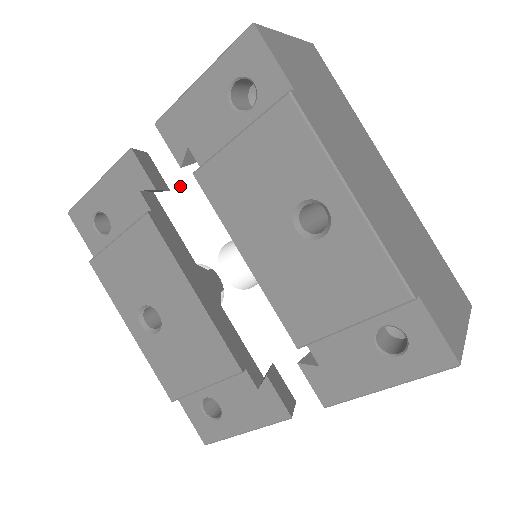
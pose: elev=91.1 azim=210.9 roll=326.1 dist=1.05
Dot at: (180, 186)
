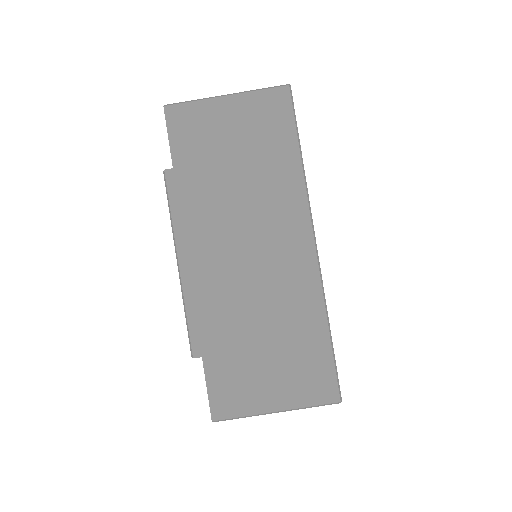
Dot at: occluded
